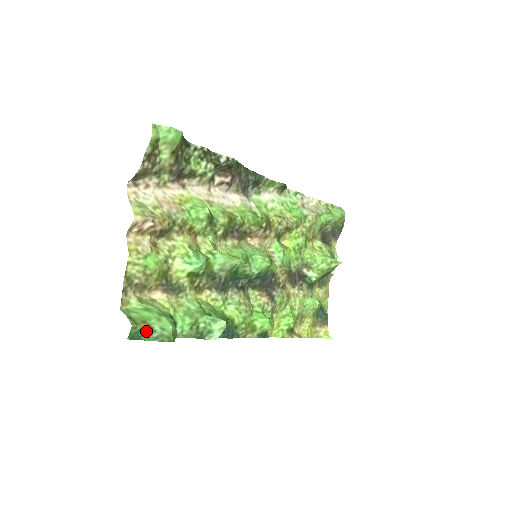
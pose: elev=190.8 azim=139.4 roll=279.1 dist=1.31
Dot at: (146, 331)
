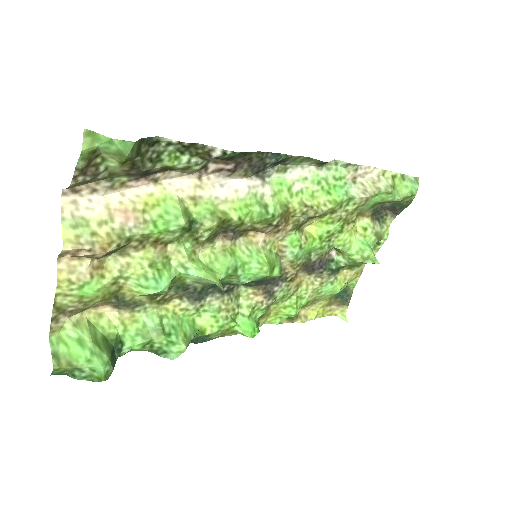
Dot at: (72, 371)
